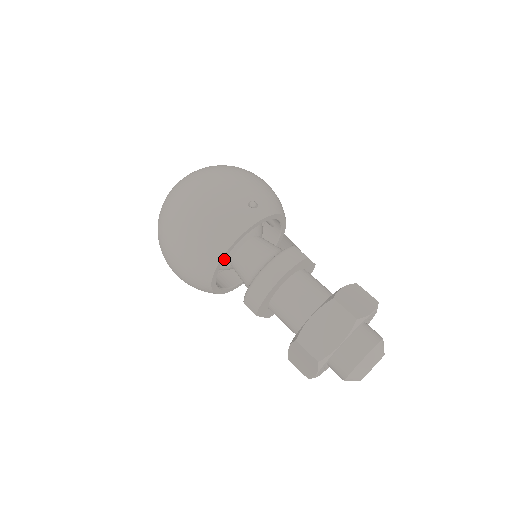
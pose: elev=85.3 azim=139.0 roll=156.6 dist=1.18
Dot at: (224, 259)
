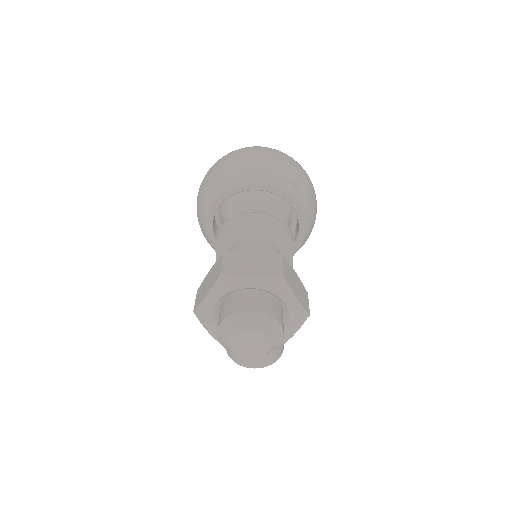
Dot at: (240, 191)
